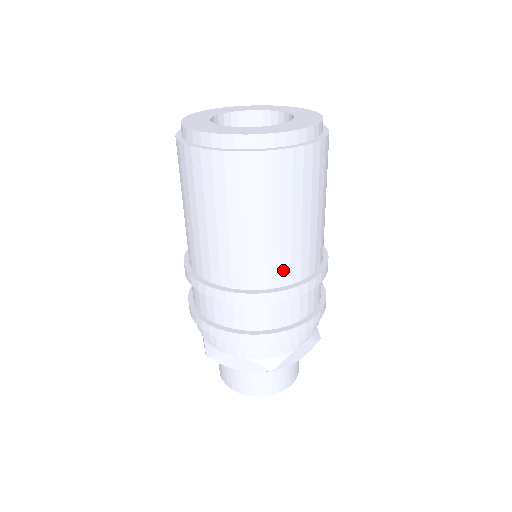
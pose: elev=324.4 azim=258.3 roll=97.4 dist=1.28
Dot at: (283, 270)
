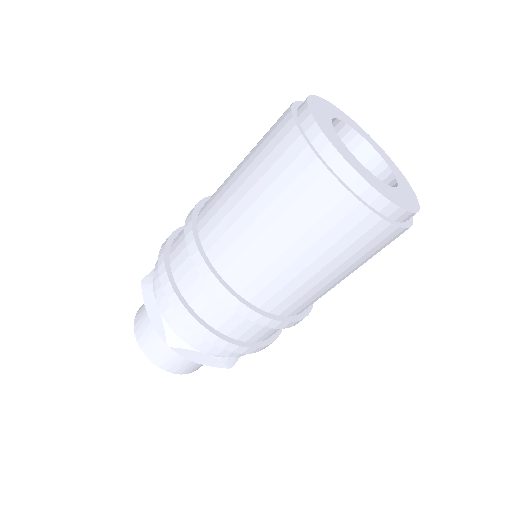
Dot at: (254, 284)
